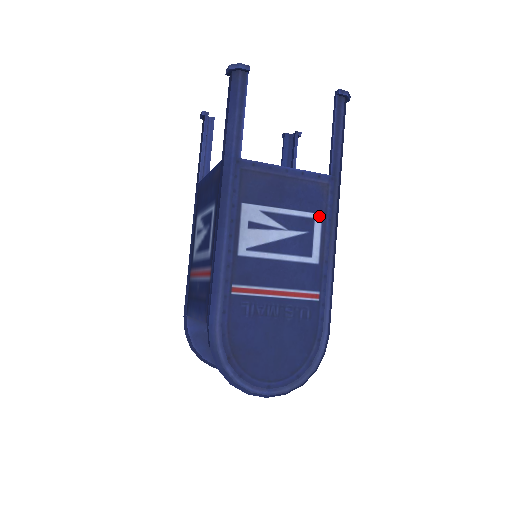
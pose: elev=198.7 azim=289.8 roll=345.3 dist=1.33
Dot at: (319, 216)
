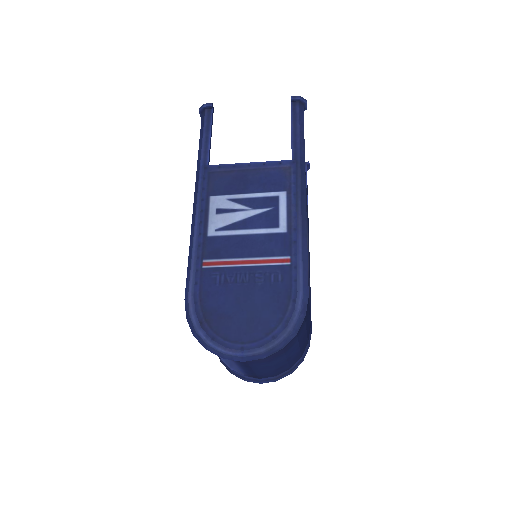
Dot at: (283, 193)
